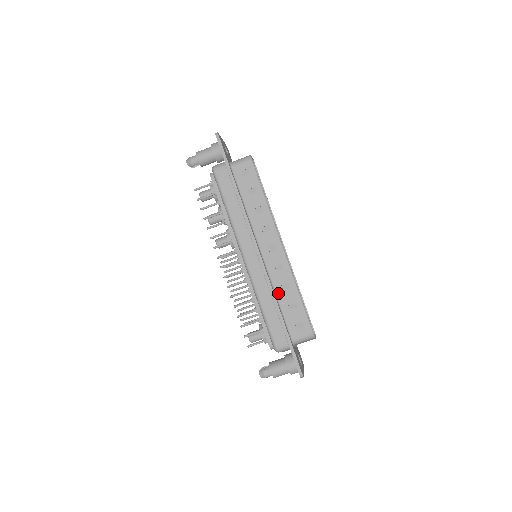
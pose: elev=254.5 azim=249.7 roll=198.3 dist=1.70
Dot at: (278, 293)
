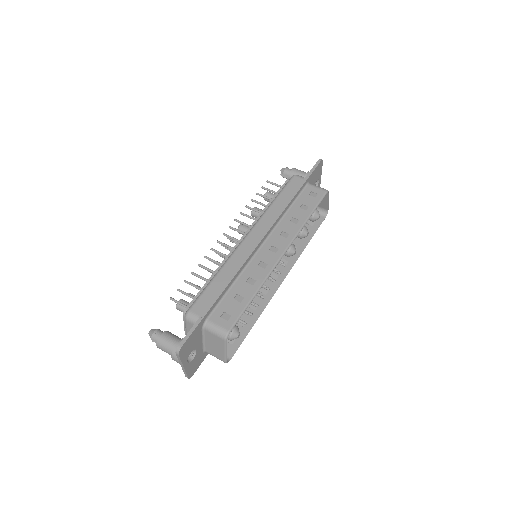
Dot at: (240, 279)
